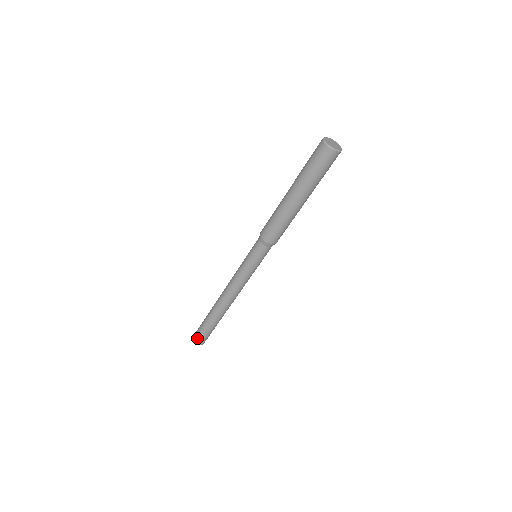
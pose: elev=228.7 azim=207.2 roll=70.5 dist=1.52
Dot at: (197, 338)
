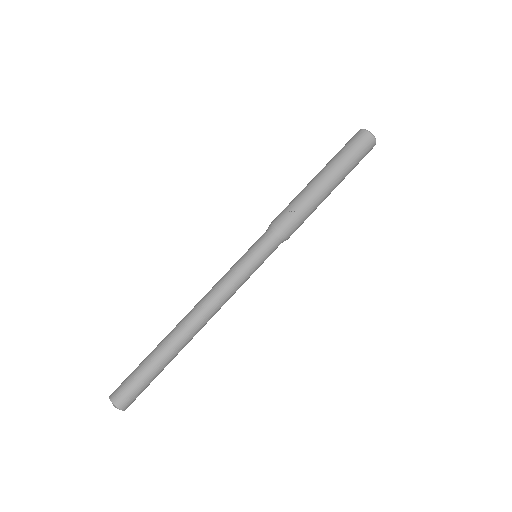
Dot at: (125, 397)
